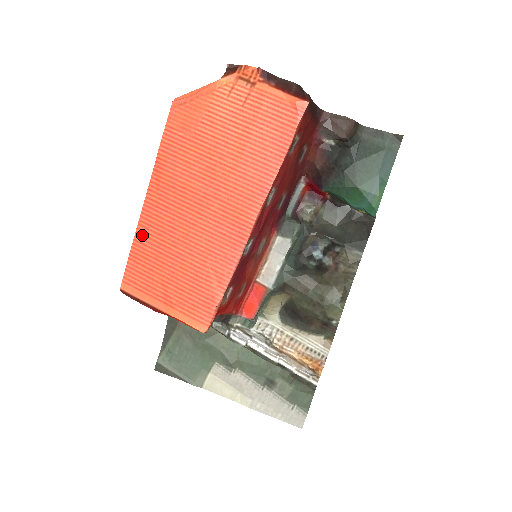
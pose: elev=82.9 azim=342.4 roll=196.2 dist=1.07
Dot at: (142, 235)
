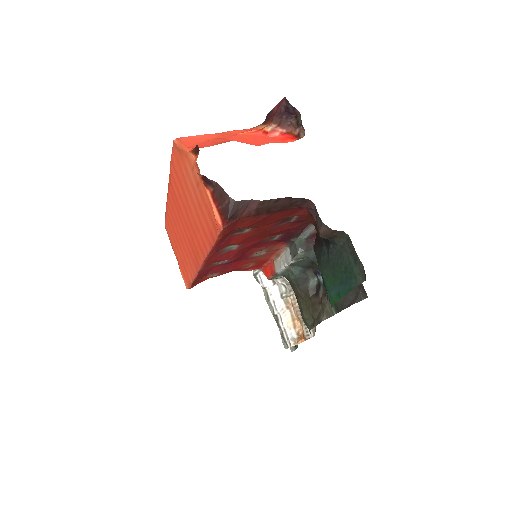
Dot at: (168, 210)
